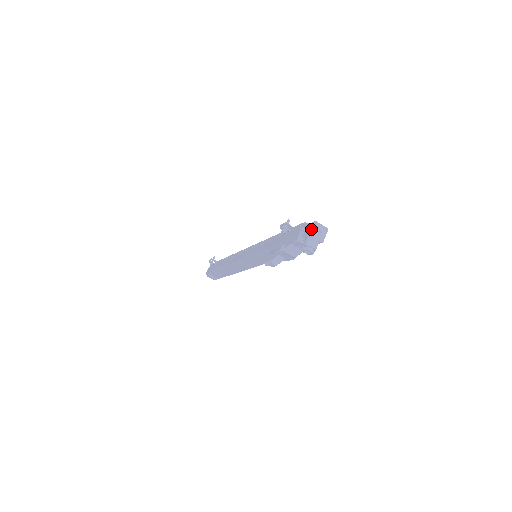
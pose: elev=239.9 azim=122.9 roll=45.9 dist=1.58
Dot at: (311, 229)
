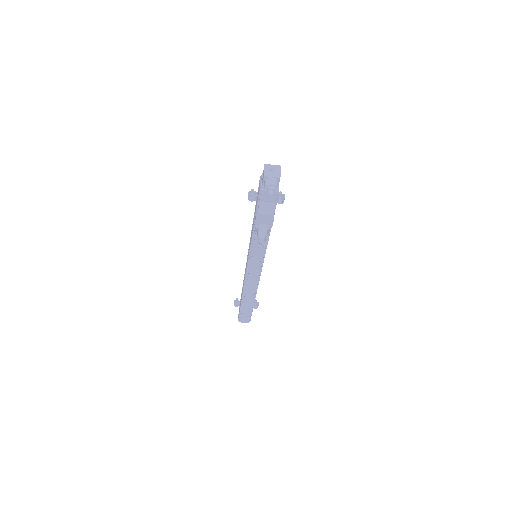
Dot at: occluded
